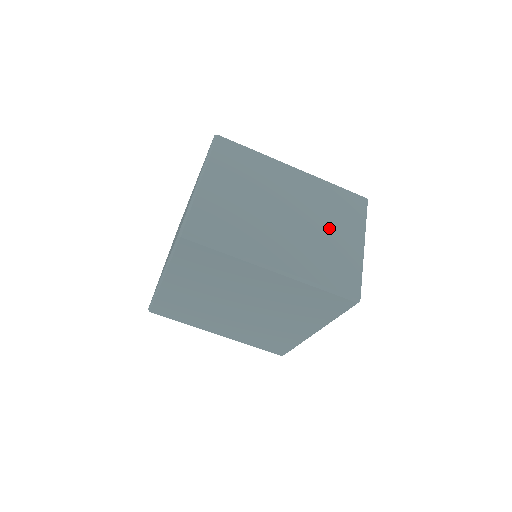
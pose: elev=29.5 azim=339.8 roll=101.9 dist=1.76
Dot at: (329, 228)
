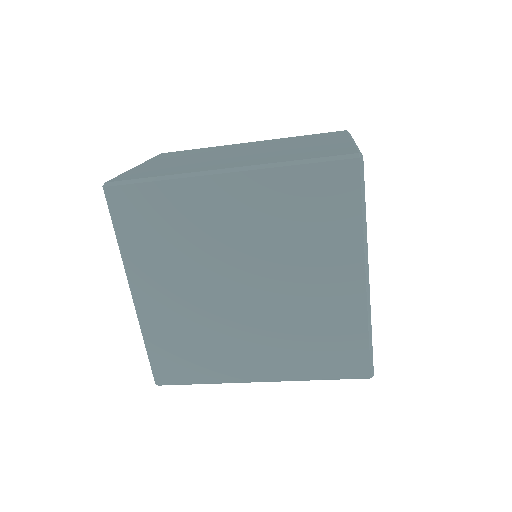
Dot at: occluded
